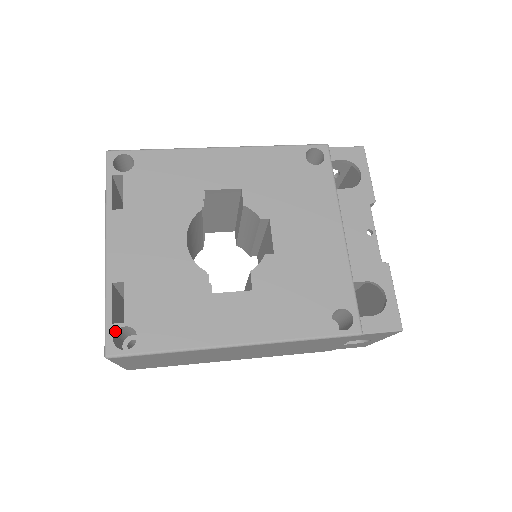
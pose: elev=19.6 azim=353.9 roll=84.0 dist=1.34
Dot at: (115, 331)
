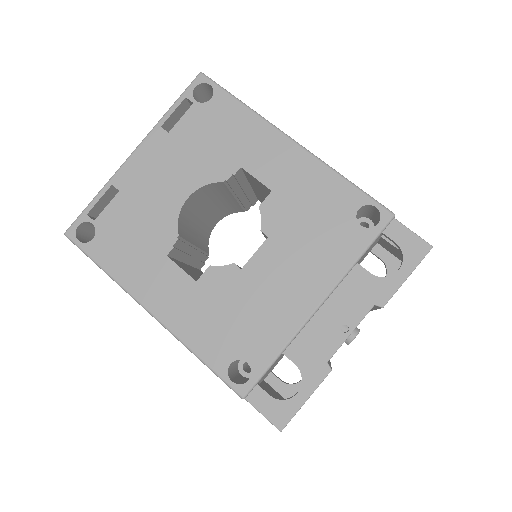
Dot at: (84, 221)
